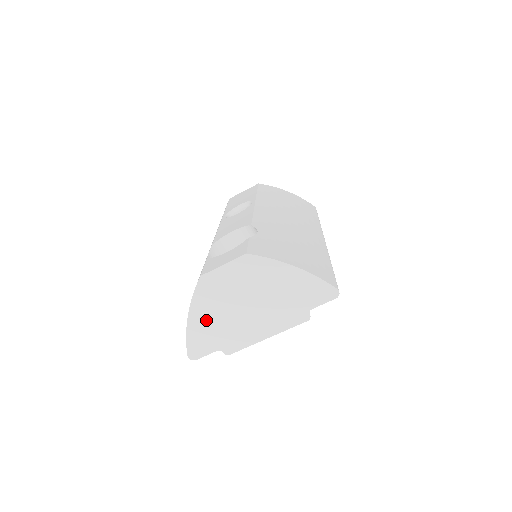
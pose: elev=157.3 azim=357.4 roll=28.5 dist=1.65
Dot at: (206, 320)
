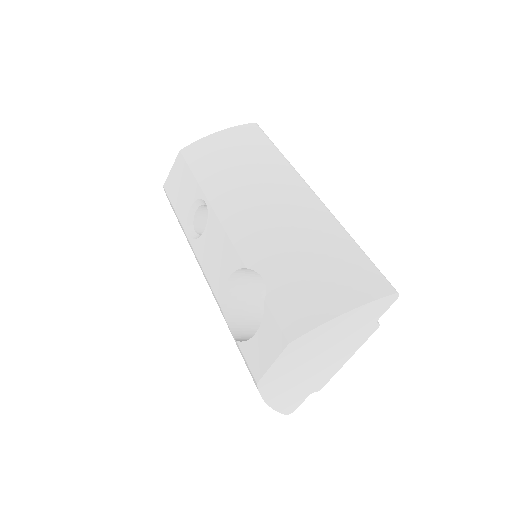
Dot at: (285, 394)
